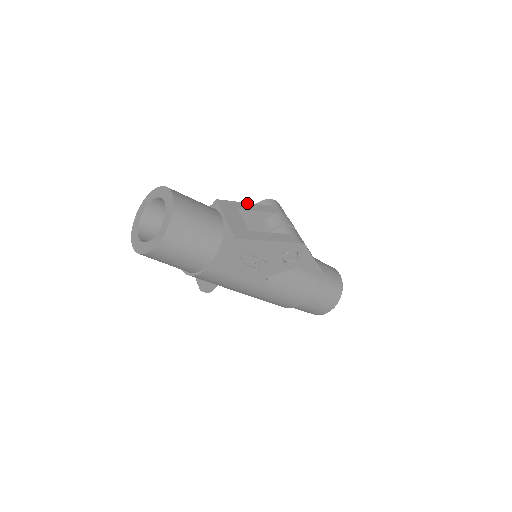
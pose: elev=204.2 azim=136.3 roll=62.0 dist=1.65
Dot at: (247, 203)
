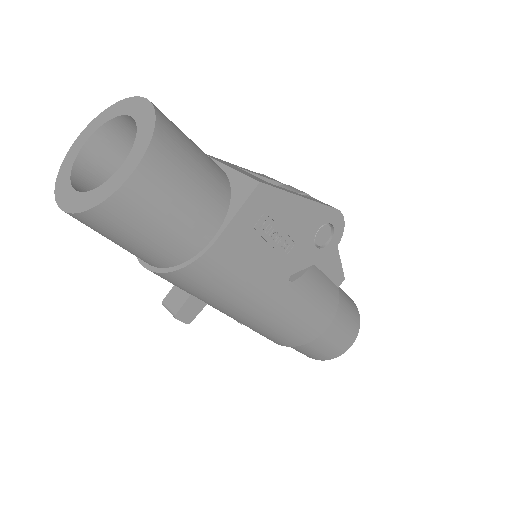
Dot at: occluded
